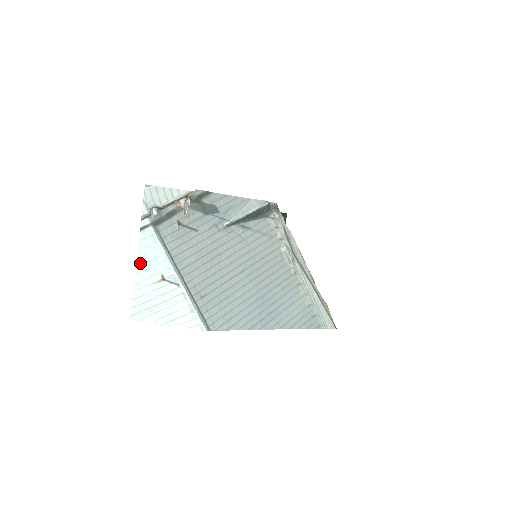
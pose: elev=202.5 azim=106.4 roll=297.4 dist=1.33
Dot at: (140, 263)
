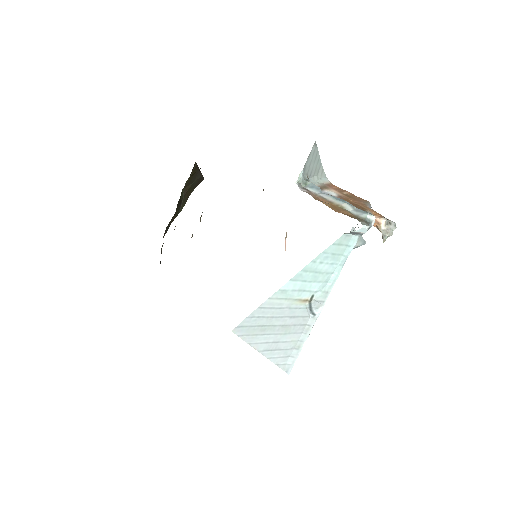
Dot at: (308, 268)
